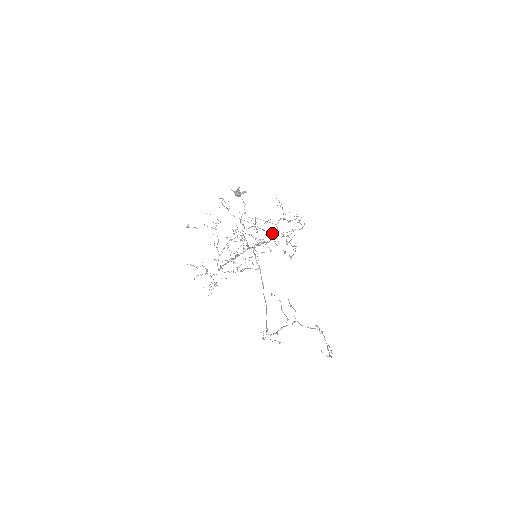
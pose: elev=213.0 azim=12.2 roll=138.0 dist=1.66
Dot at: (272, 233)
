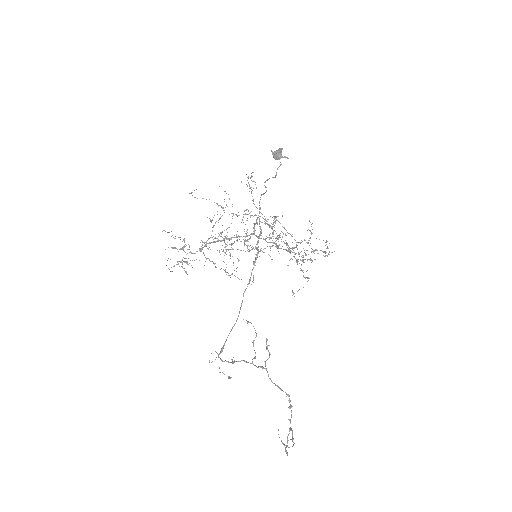
Dot at: (288, 245)
